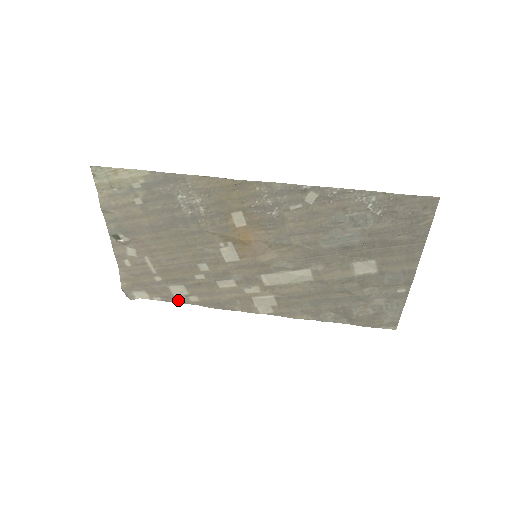
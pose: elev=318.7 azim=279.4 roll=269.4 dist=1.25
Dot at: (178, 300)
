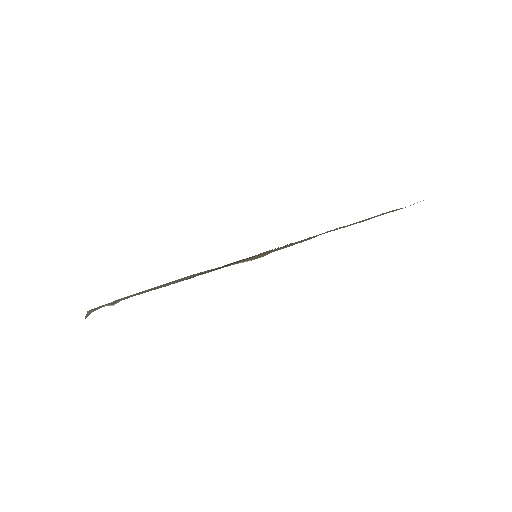
Dot at: occluded
